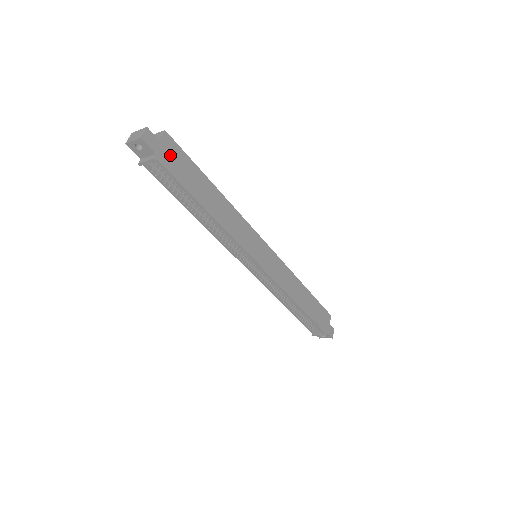
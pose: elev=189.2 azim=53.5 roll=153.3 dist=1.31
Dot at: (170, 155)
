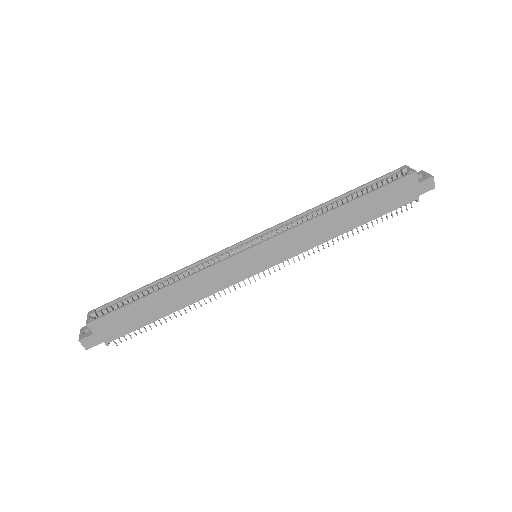
Dot at: (109, 329)
